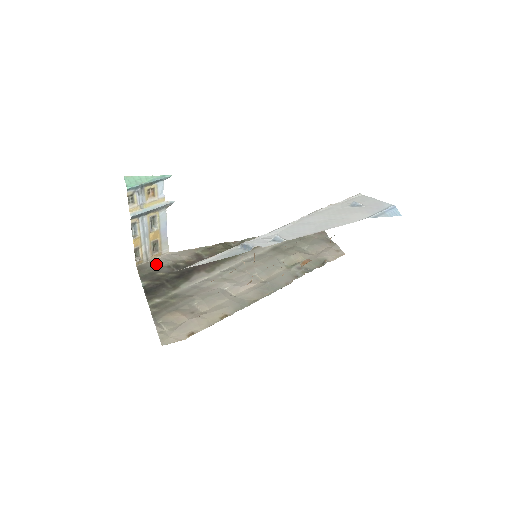
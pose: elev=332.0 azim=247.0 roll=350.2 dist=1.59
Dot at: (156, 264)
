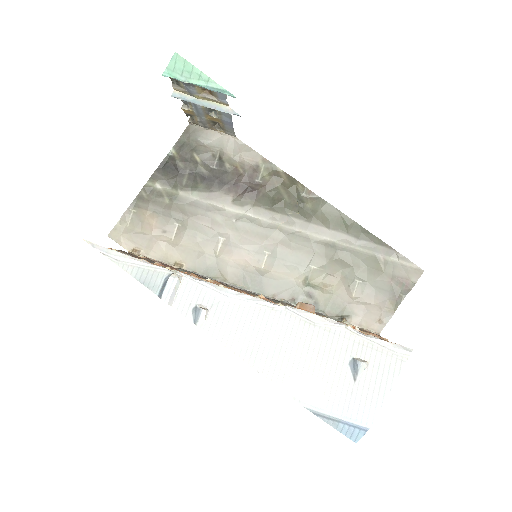
Dot at: (207, 140)
